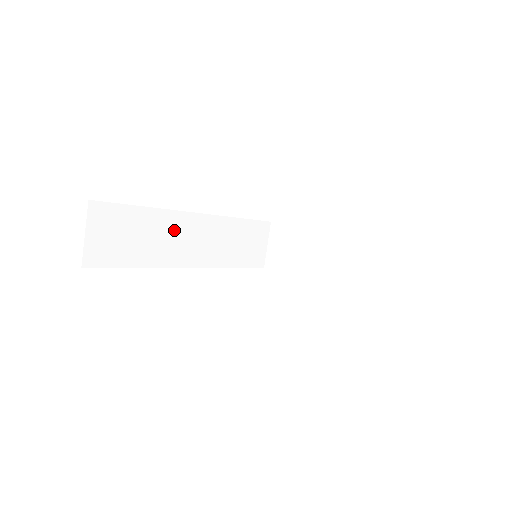
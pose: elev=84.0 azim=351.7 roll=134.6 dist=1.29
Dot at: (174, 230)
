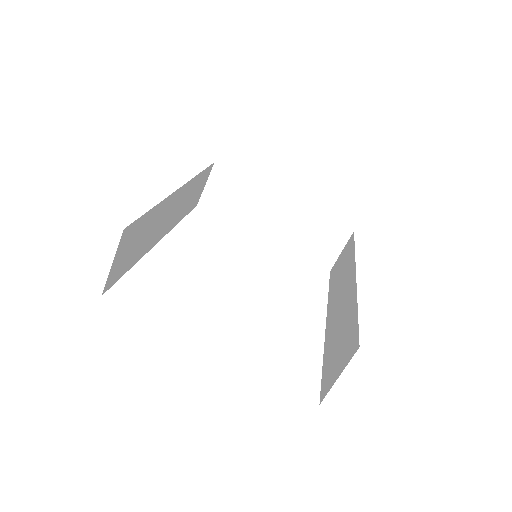
Dot at: (164, 213)
